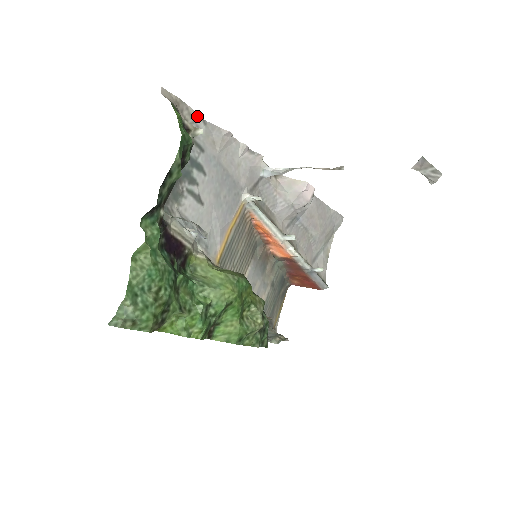
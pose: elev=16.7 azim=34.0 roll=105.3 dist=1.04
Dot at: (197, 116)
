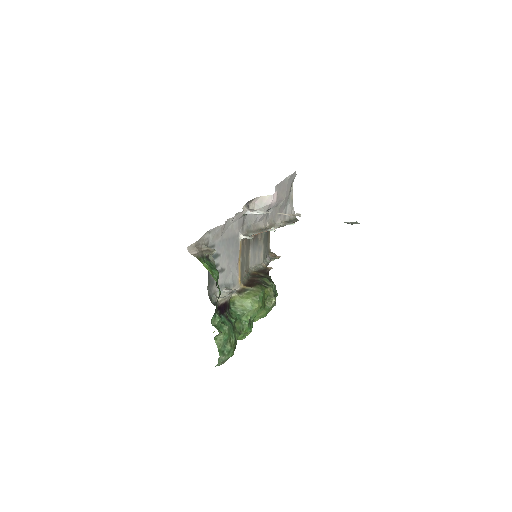
Dot at: (205, 235)
